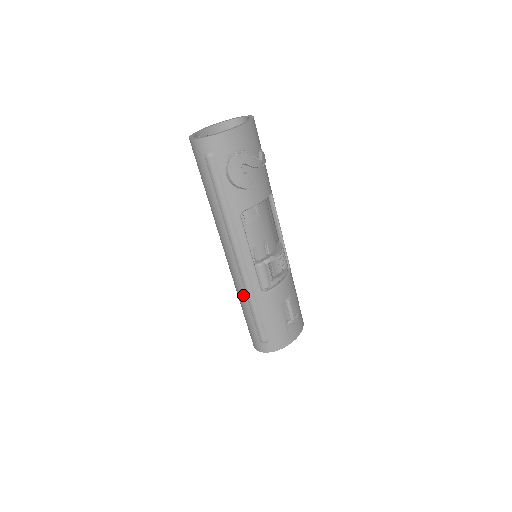
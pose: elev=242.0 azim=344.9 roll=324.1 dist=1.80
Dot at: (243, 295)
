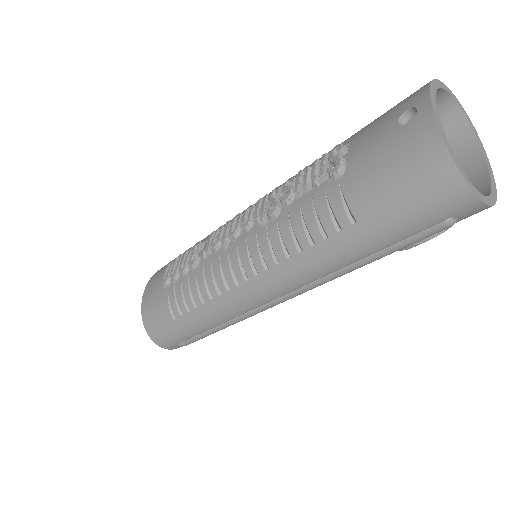
Dot at: (223, 318)
